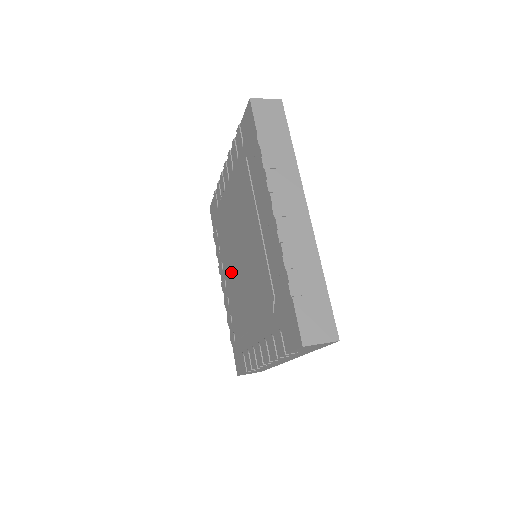
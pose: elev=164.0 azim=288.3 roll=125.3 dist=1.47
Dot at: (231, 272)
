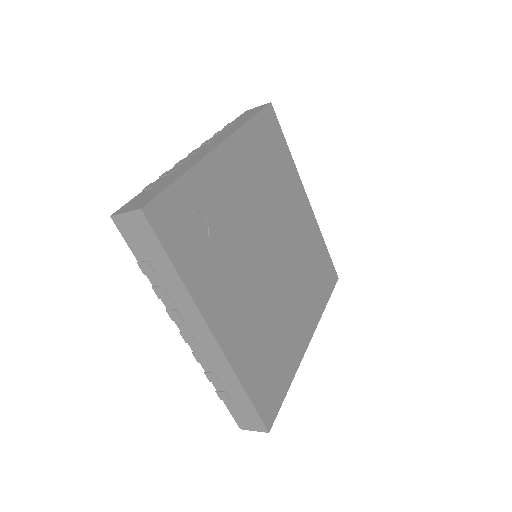
Dot at: occluded
